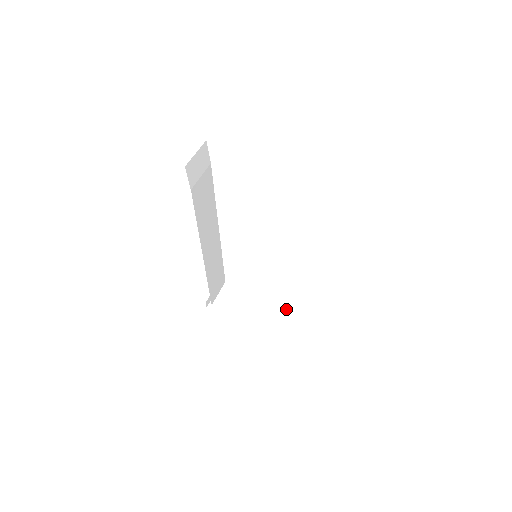
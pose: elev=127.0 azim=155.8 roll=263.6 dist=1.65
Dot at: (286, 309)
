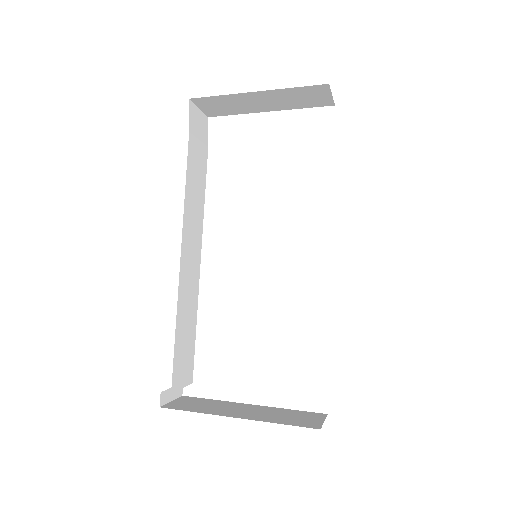
Dot at: (293, 410)
